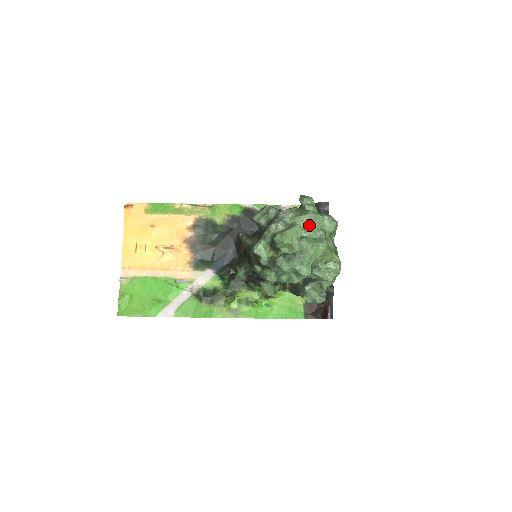
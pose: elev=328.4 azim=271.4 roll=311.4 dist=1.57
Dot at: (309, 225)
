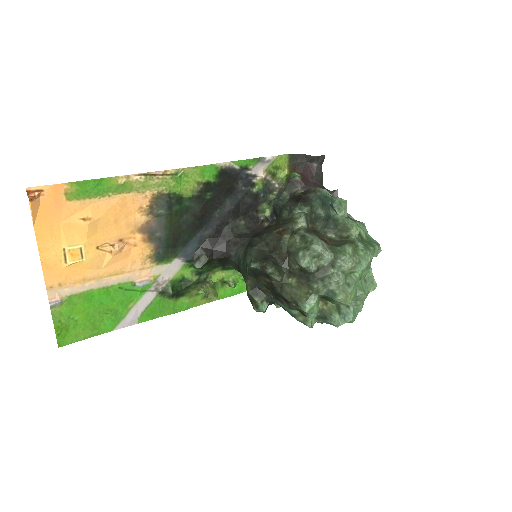
Dot at: (366, 271)
